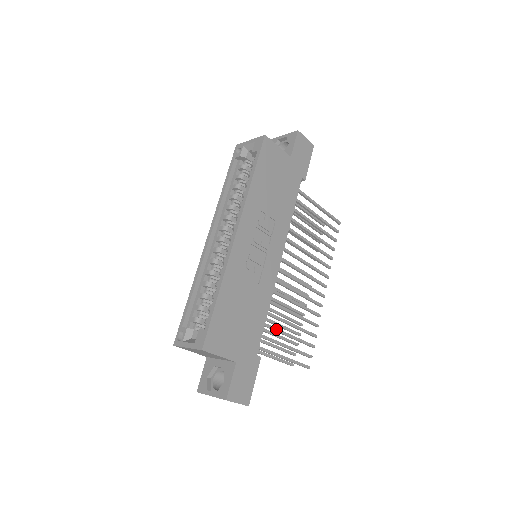
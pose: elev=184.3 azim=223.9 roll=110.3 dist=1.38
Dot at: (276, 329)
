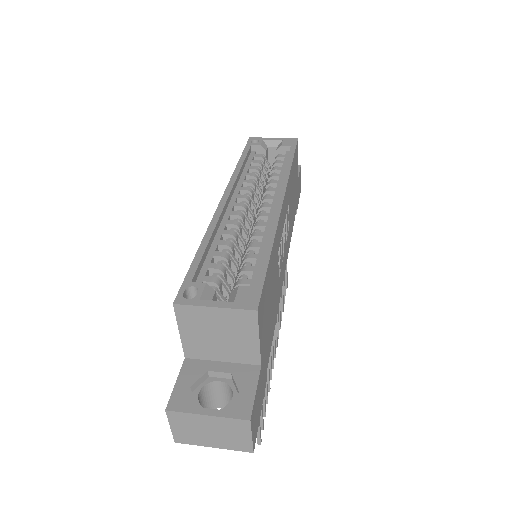
Dot at: occluded
